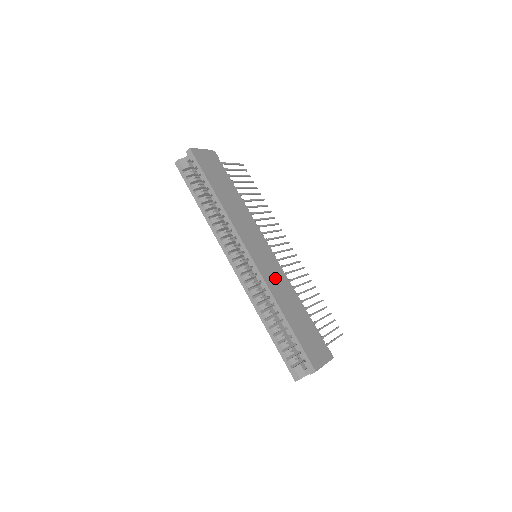
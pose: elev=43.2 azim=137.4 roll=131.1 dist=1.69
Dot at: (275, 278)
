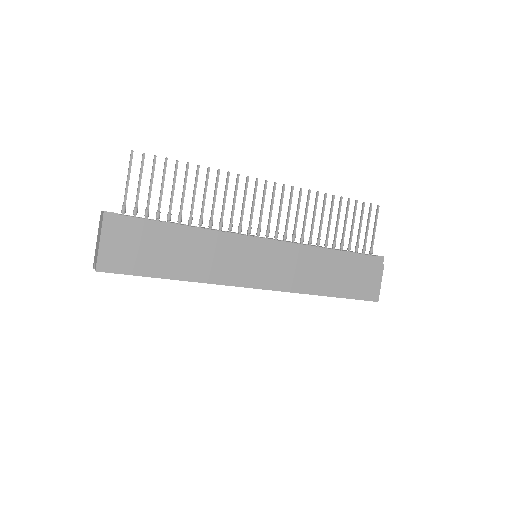
Dot at: (293, 271)
